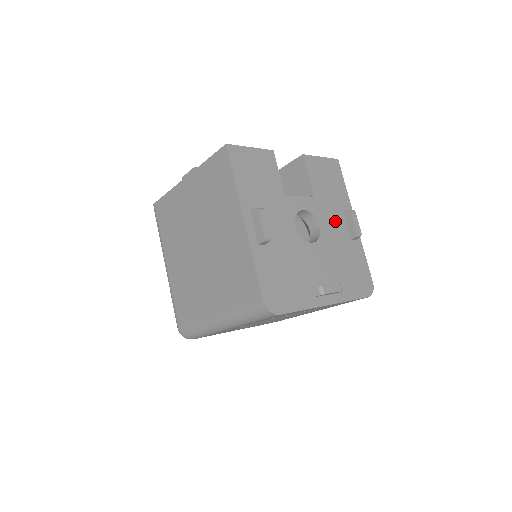
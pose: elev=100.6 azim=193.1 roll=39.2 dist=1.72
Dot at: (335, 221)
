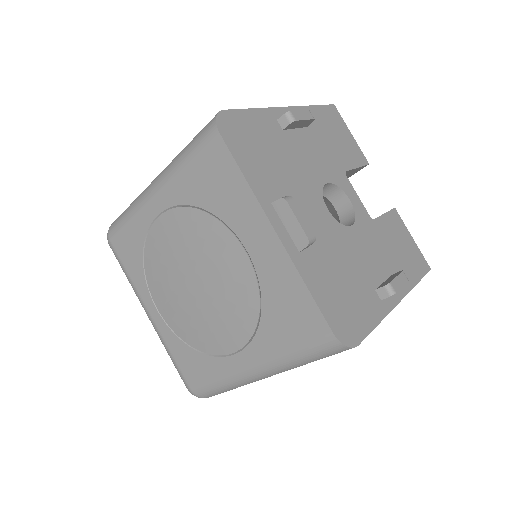
Dot at: (374, 258)
